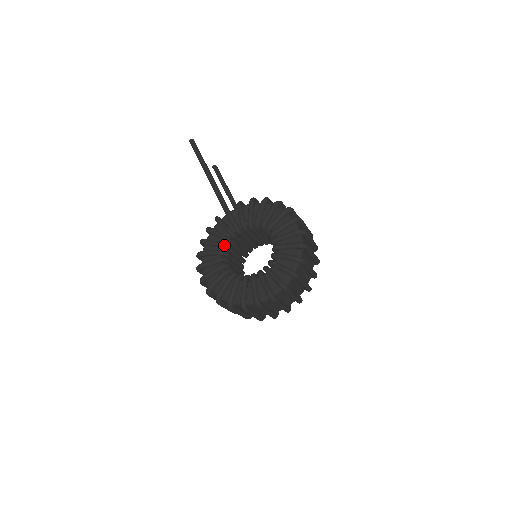
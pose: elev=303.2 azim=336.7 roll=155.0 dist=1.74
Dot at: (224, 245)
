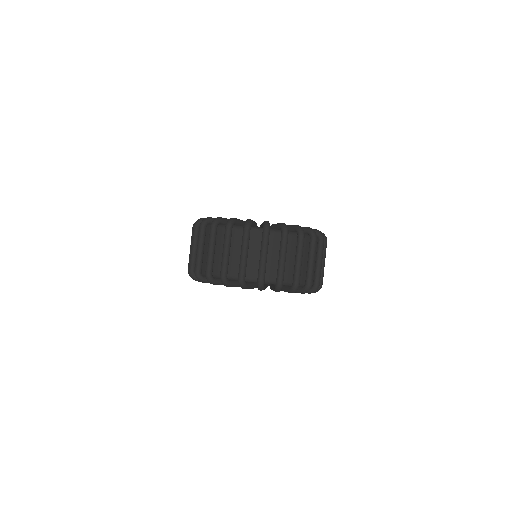
Dot at: occluded
